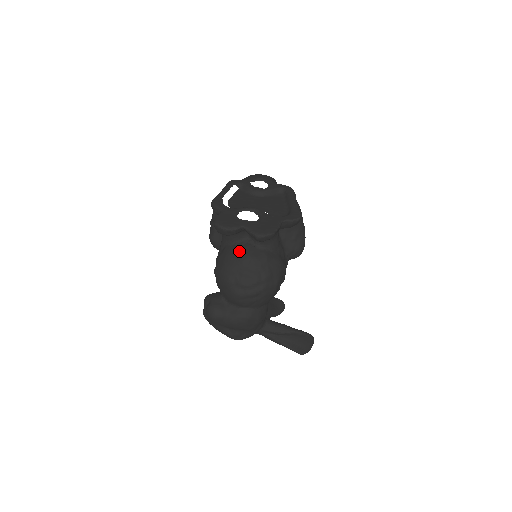
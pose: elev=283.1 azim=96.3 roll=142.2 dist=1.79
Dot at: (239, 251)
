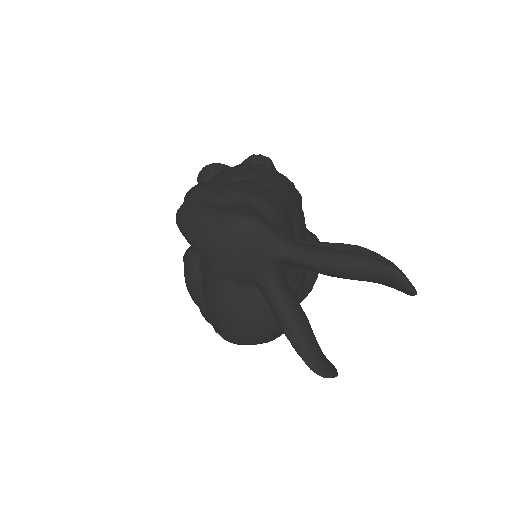
Dot at: occluded
